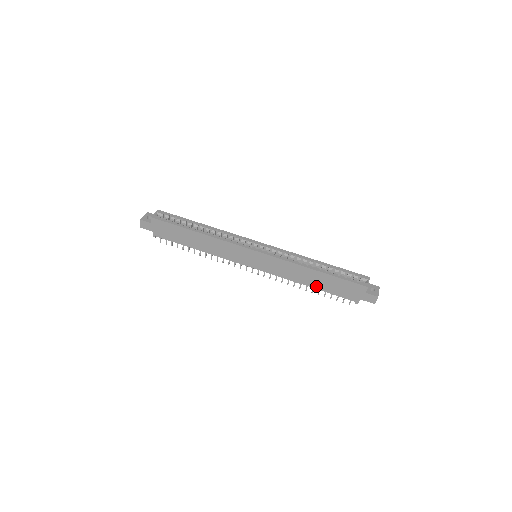
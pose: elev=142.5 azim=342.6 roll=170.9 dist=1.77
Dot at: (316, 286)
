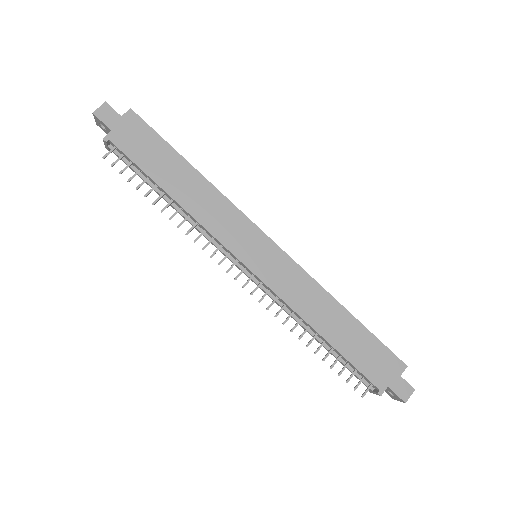
Dot at: (333, 339)
